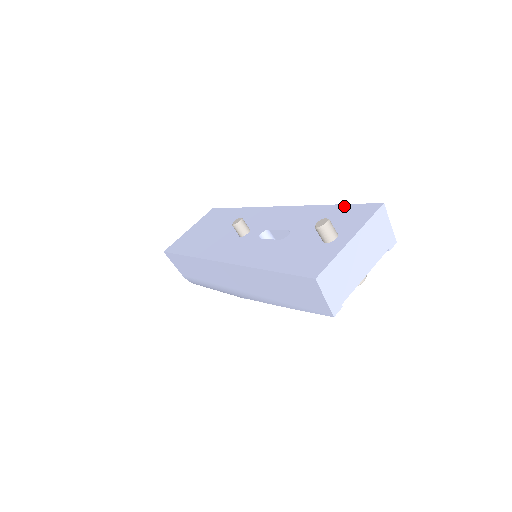
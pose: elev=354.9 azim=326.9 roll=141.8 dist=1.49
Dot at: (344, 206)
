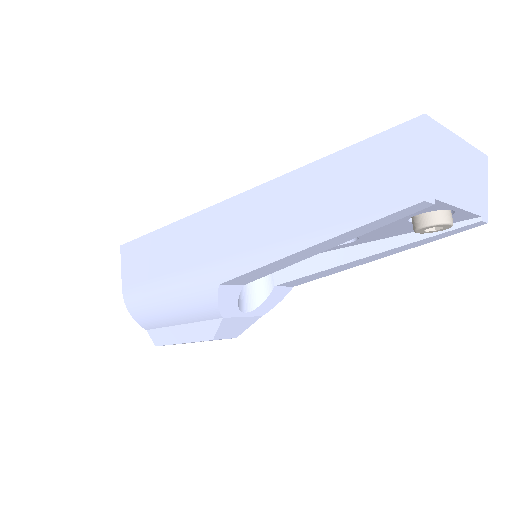
Dot at: occluded
